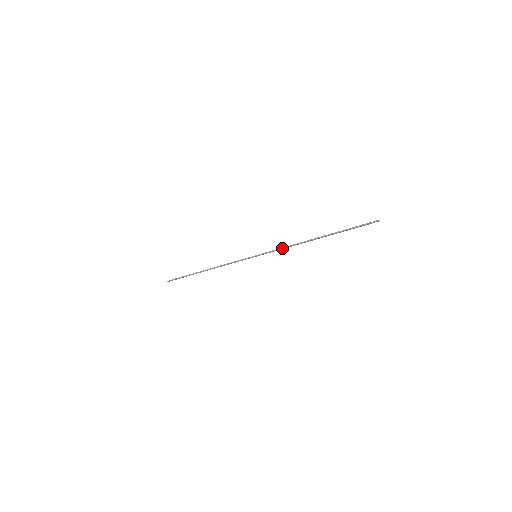
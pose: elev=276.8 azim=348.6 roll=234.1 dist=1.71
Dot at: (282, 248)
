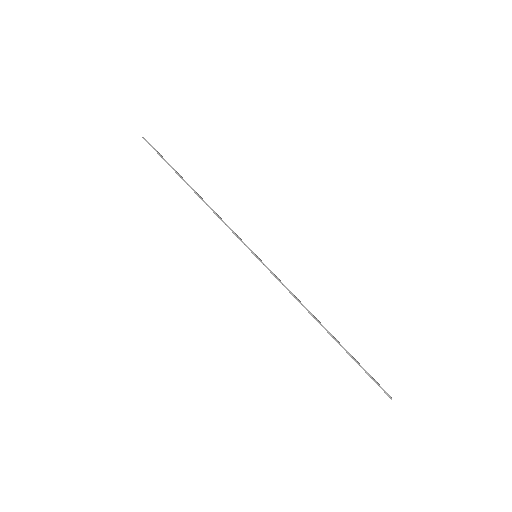
Dot at: (288, 289)
